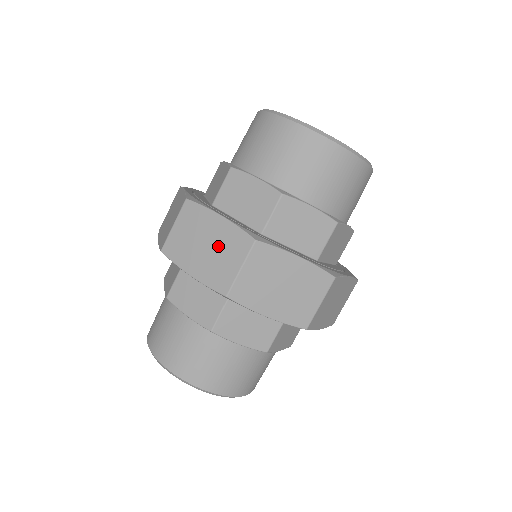
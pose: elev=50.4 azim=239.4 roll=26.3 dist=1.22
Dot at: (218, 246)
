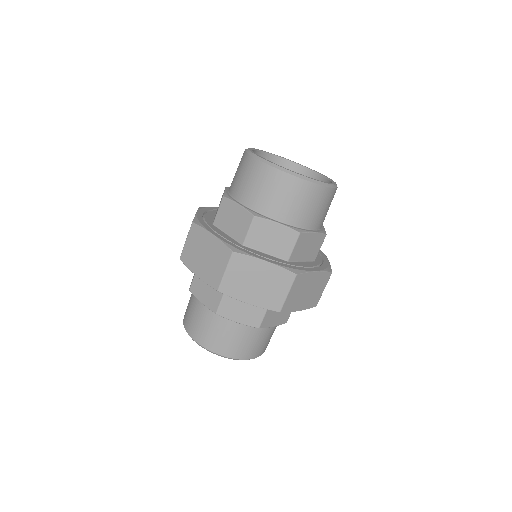
Dot at: (268, 282)
